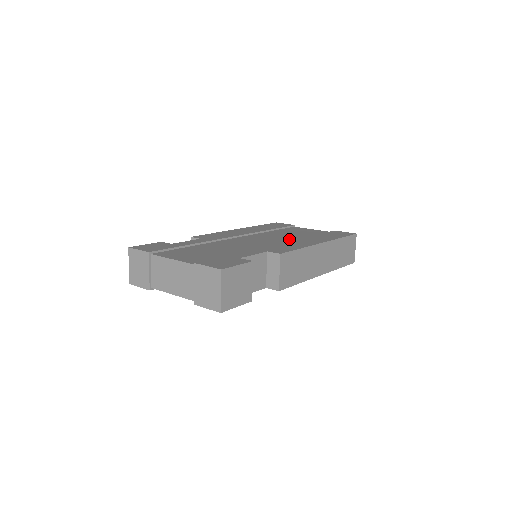
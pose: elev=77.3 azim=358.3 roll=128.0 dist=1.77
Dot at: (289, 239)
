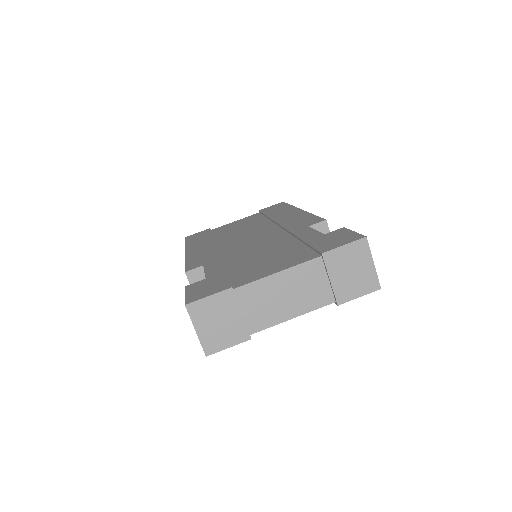
Dot at: (262, 226)
